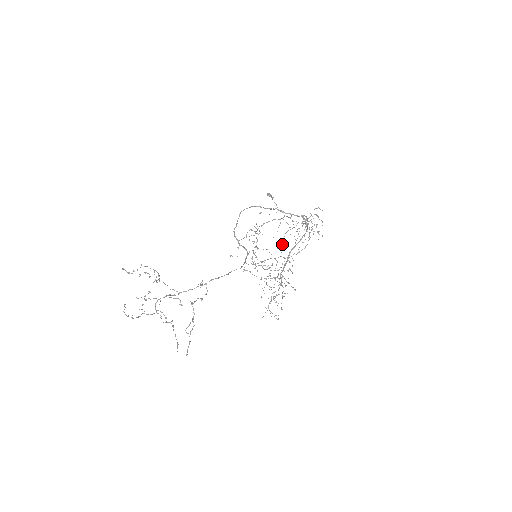
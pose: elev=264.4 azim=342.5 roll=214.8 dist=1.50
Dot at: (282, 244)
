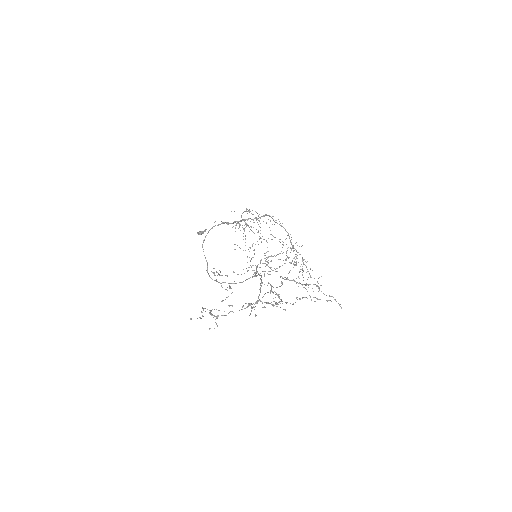
Dot at: occluded
